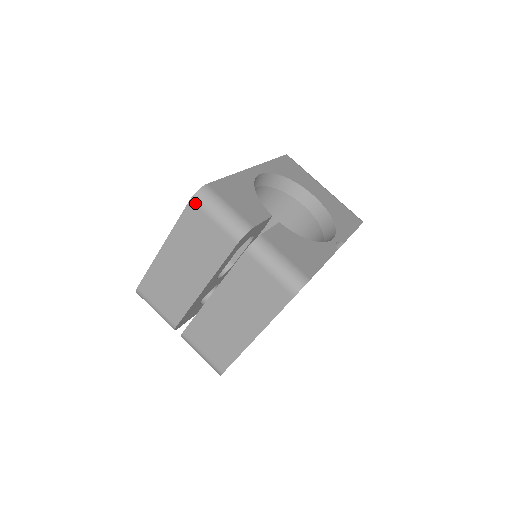
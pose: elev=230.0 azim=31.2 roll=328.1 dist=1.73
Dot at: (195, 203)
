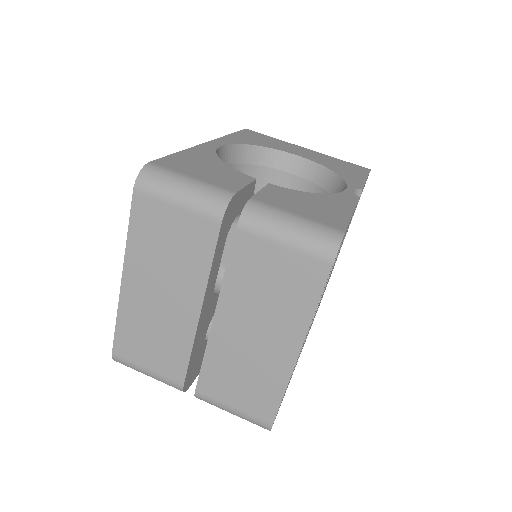
Dot at: (142, 191)
